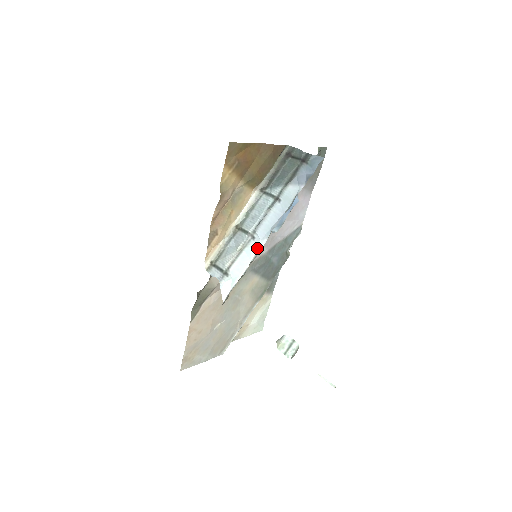
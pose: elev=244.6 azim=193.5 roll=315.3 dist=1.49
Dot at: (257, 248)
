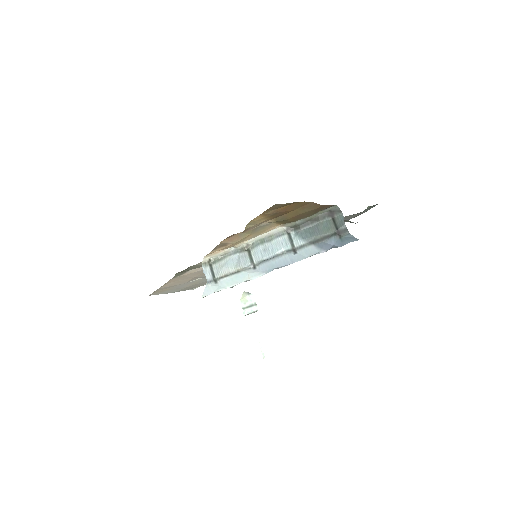
Dot at: (253, 276)
